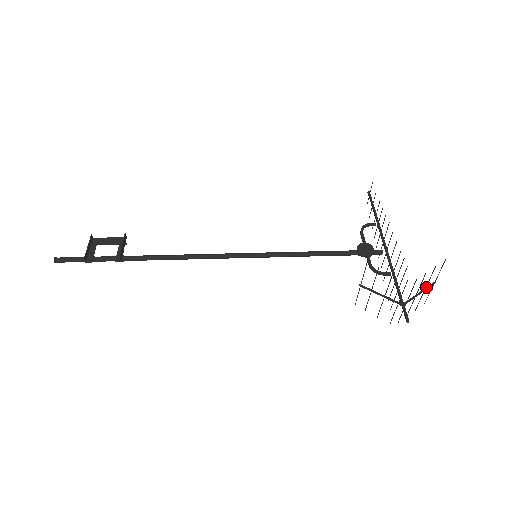
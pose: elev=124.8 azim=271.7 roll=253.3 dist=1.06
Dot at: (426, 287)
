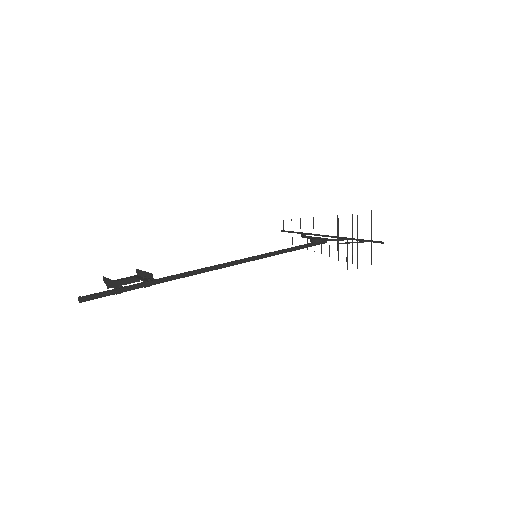
Dot at: occluded
